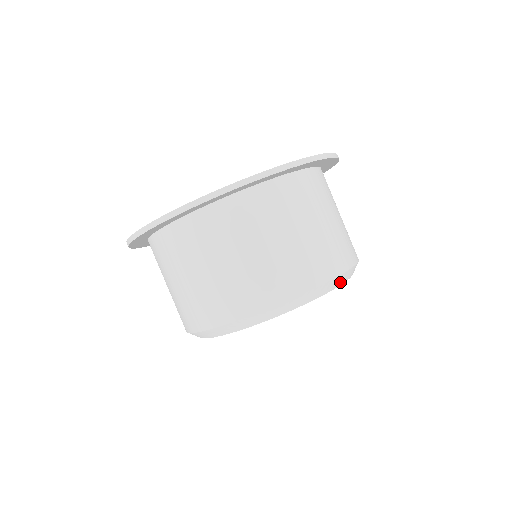
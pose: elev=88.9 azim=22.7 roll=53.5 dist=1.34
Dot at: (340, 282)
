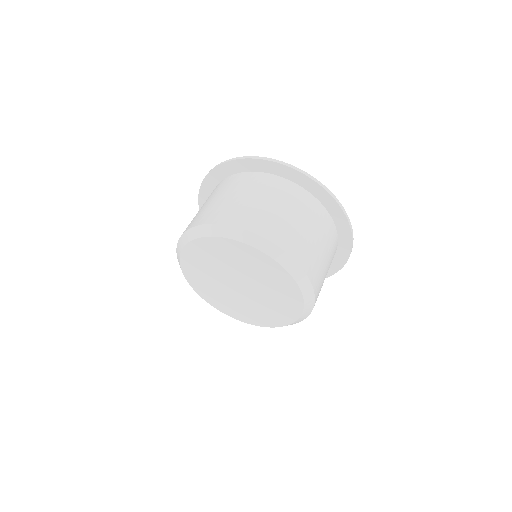
Dot at: (225, 234)
